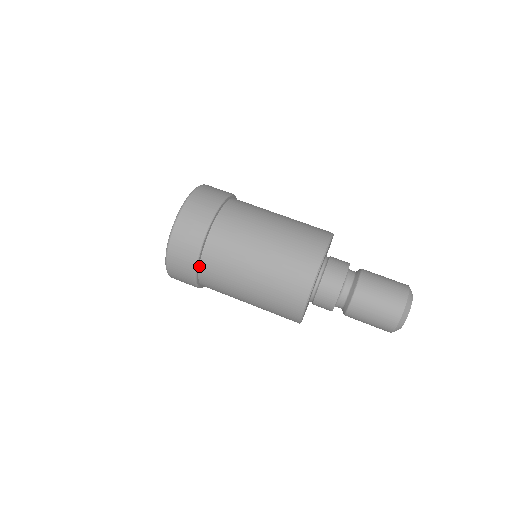
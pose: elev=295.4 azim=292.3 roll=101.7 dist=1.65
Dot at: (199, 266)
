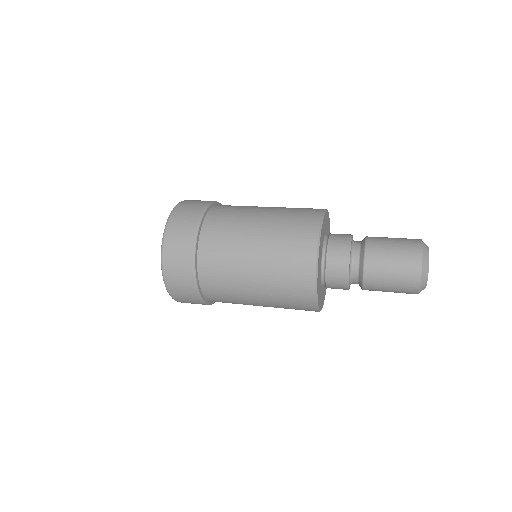
Dot at: (197, 273)
